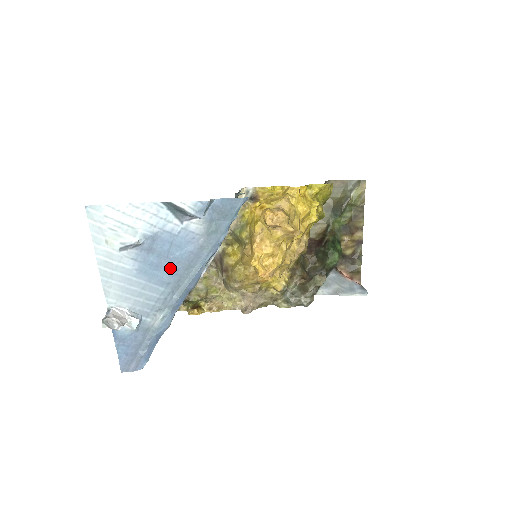
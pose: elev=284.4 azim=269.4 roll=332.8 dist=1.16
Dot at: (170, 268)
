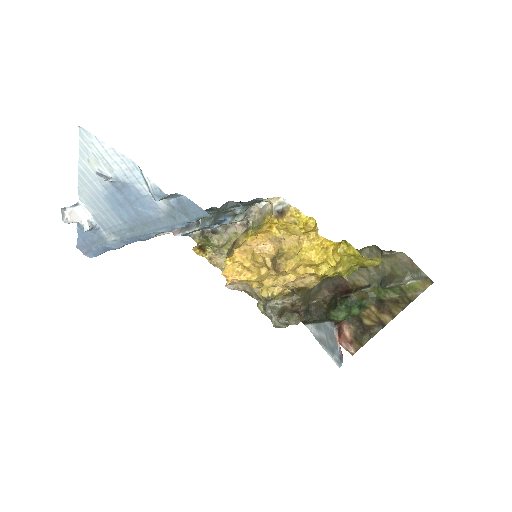
Dot at: (131, 214)
